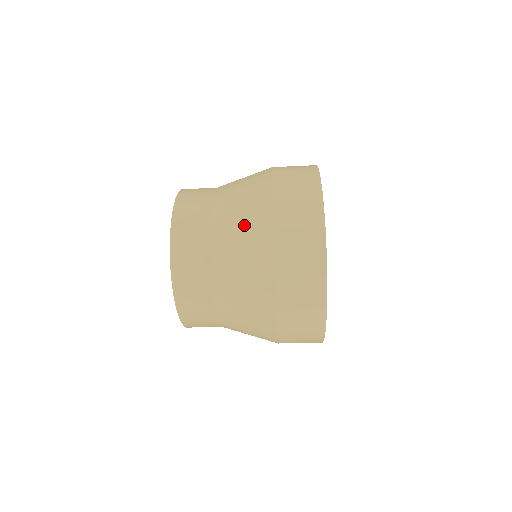
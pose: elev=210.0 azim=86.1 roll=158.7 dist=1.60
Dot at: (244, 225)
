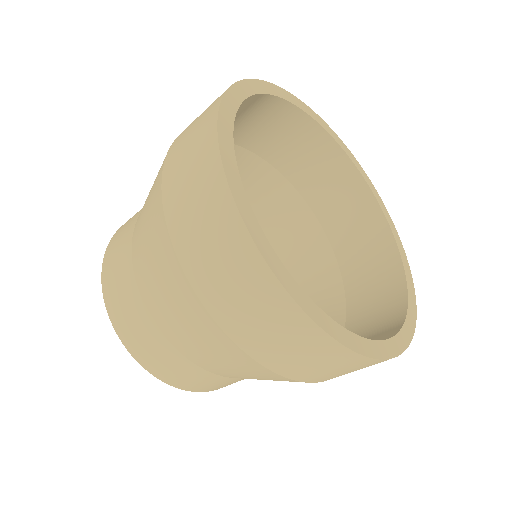
Dot at: (147, 205)
